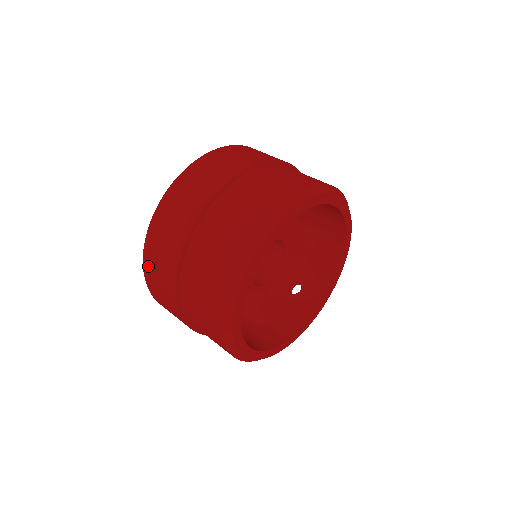
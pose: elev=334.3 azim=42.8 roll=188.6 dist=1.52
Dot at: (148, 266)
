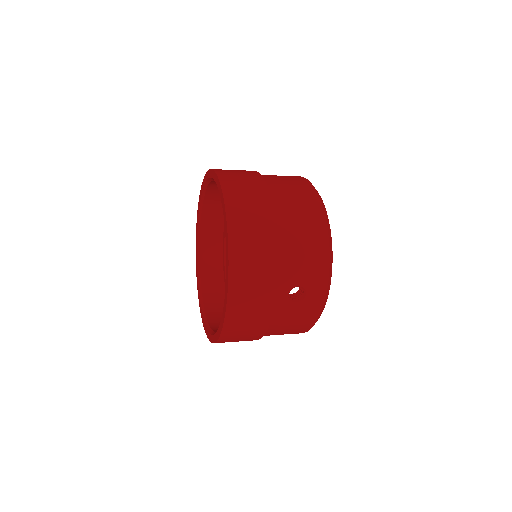
Dot at: (235, 220)
